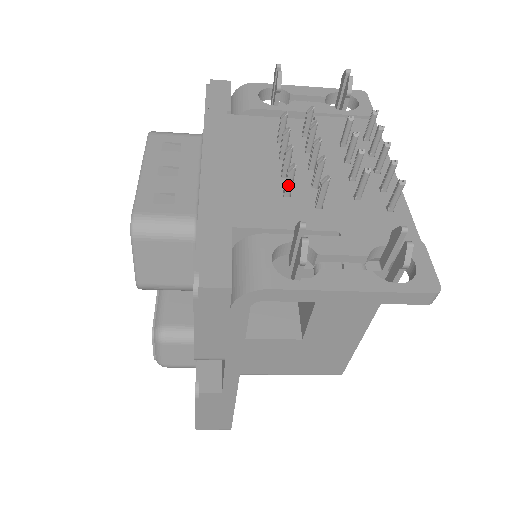
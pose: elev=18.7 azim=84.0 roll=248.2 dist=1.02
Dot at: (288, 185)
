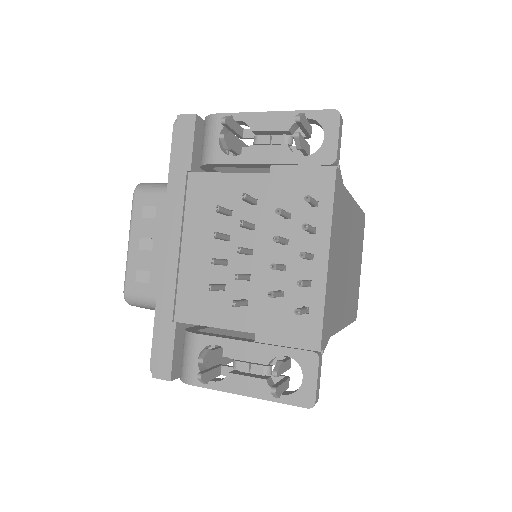
Dot at: (216, 290)
